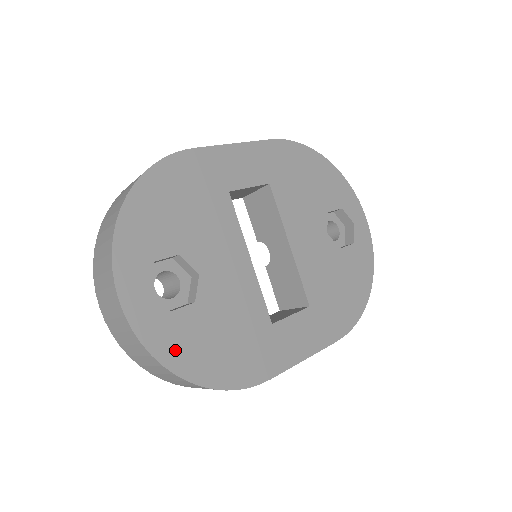
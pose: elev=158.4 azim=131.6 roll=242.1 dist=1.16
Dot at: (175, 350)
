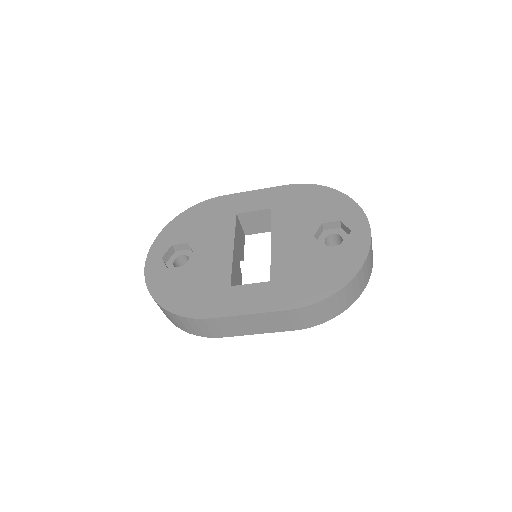
Dot at: (160, 287)
